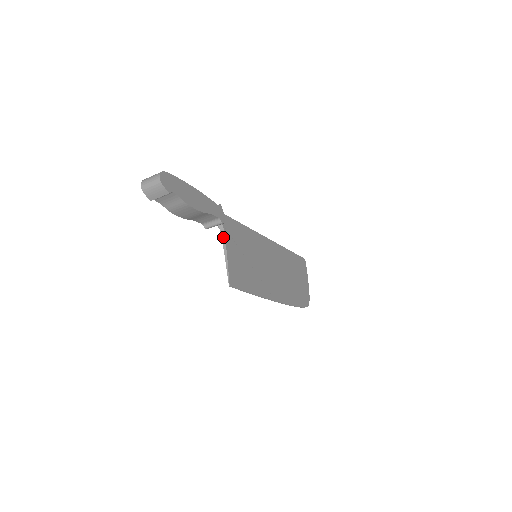
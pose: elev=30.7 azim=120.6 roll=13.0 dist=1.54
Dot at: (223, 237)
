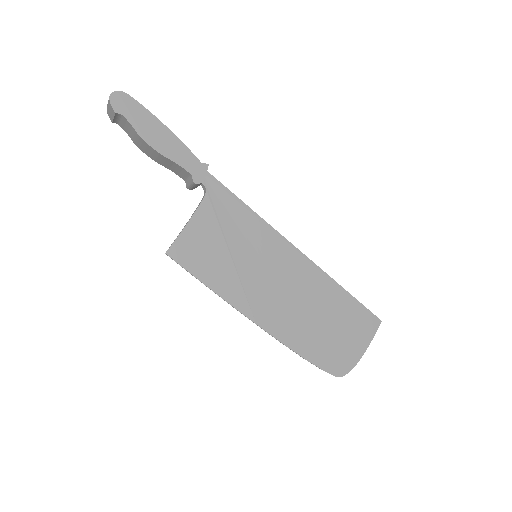
Dot at: (199, 204)
